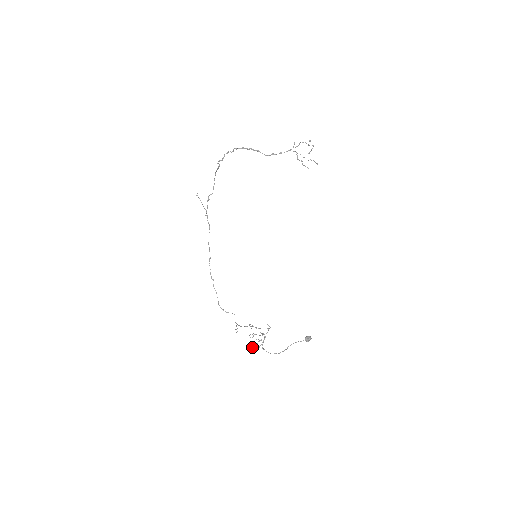
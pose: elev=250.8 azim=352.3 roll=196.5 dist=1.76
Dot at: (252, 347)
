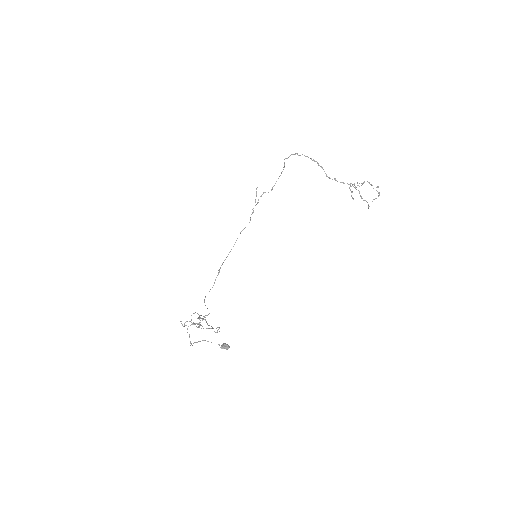
Dot at: occluded
